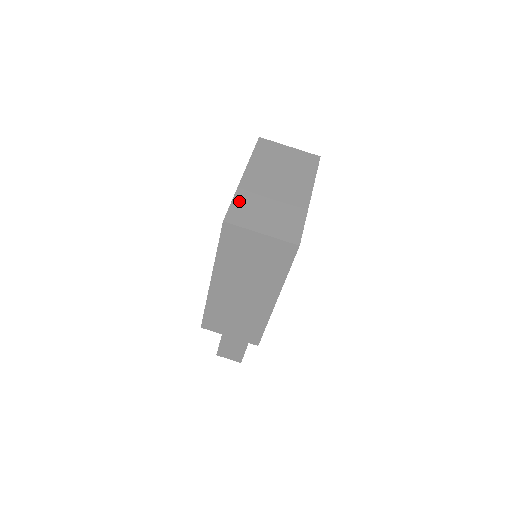
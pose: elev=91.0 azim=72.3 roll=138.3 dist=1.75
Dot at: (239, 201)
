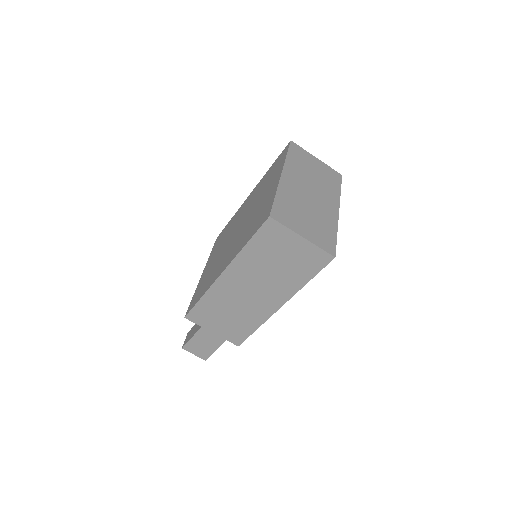
Dot at: (281, 199)
